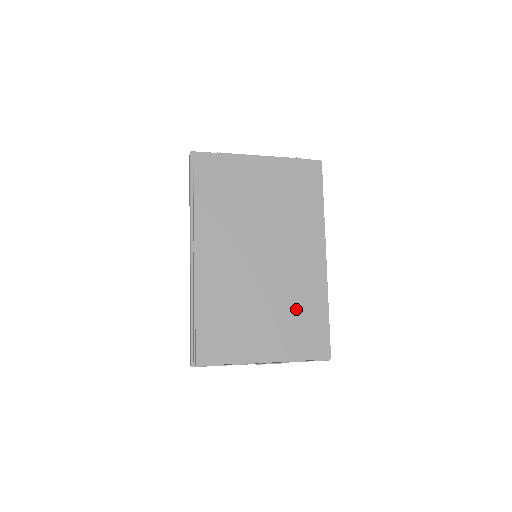
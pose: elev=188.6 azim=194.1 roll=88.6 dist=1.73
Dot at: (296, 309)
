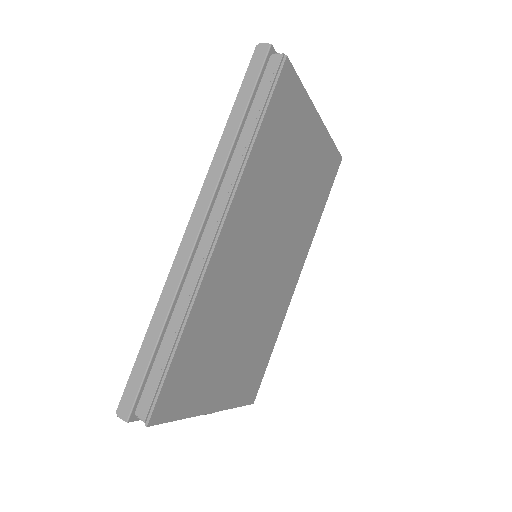
Dot at: (259, 340)
